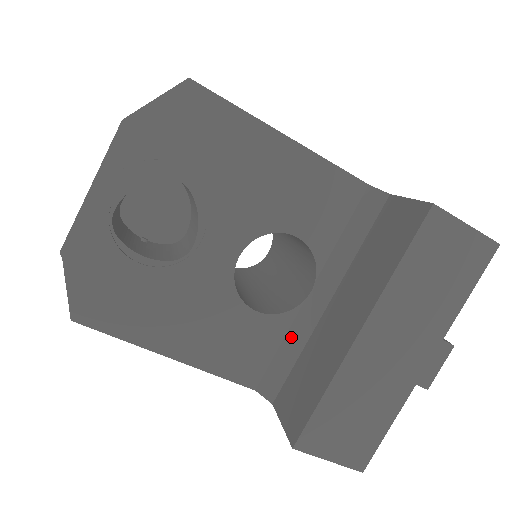
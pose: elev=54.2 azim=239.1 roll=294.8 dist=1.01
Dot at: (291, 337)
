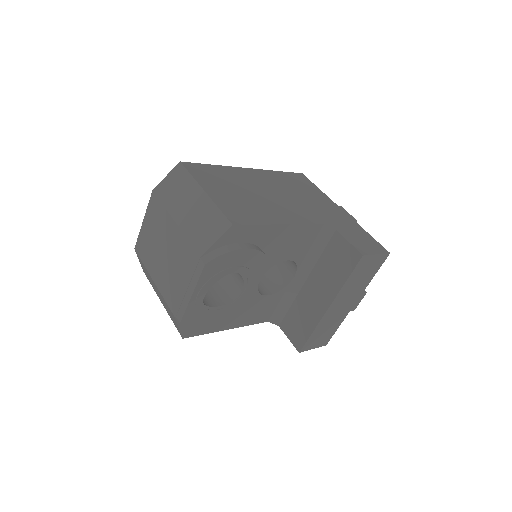
Dot at: (285, 298)
